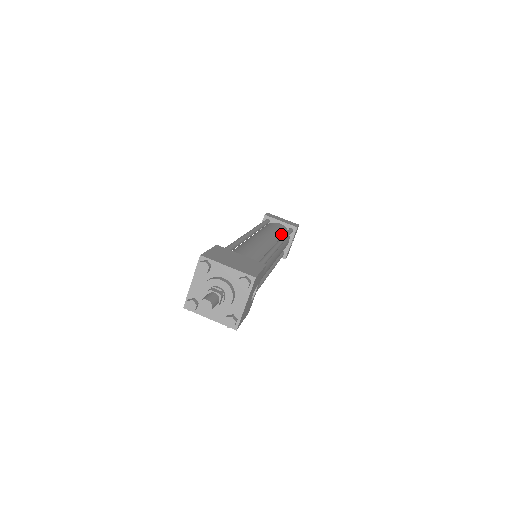
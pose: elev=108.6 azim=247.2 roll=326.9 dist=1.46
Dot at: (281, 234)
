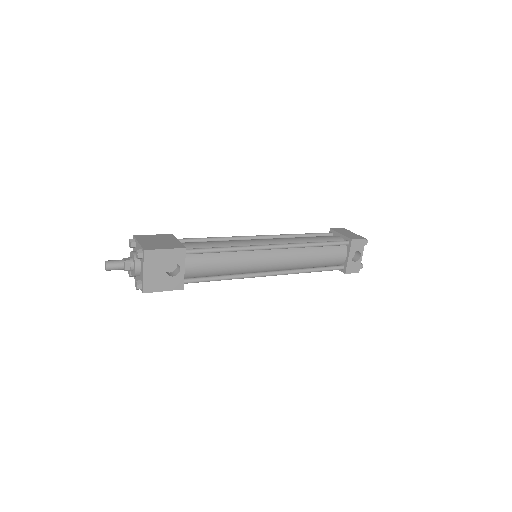
Dot at: occluded
